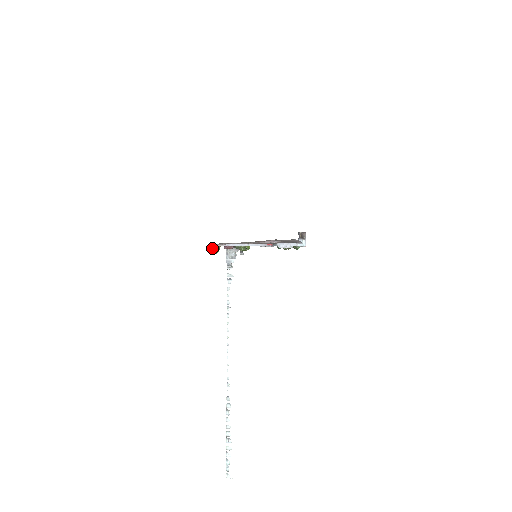
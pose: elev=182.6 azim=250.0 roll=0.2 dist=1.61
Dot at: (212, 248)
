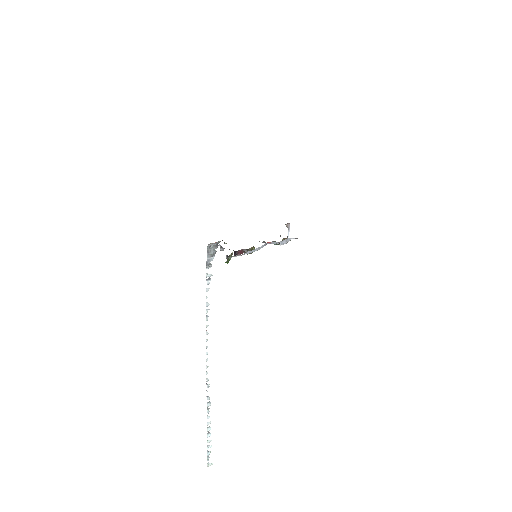
Dot at: (228, 259)
